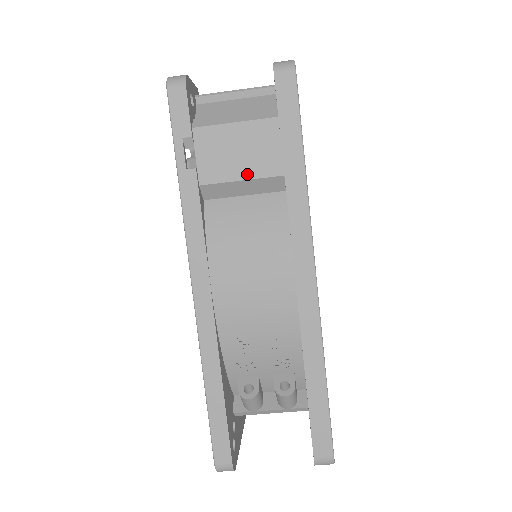
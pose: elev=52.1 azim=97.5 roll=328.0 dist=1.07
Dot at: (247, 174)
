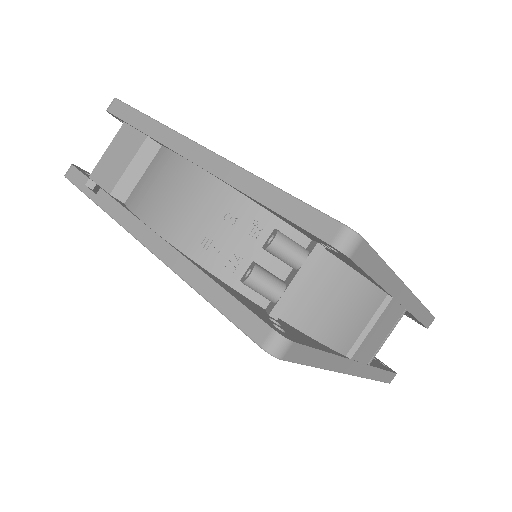
Dot at: (129, 159)
